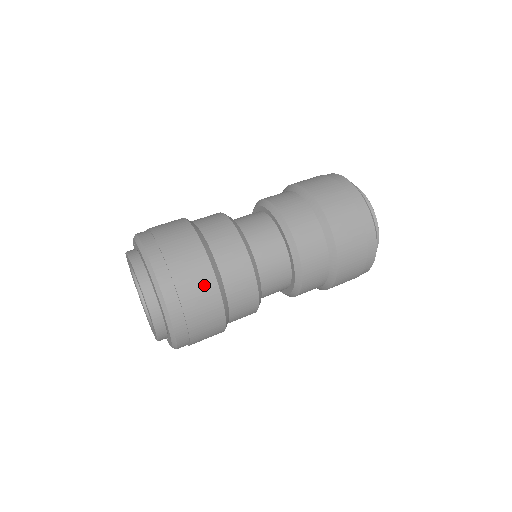
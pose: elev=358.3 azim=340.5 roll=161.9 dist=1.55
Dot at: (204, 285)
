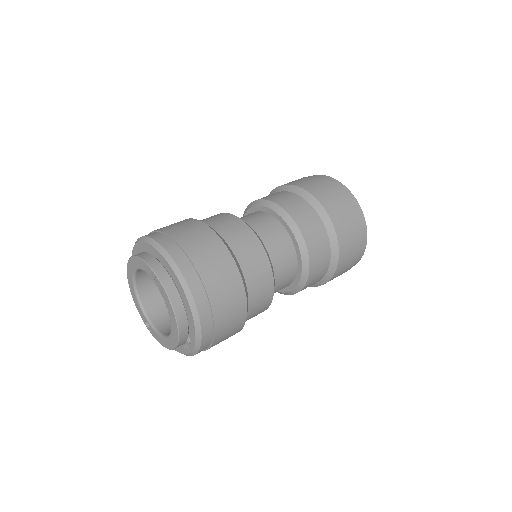
Dot at: (210, 244)
